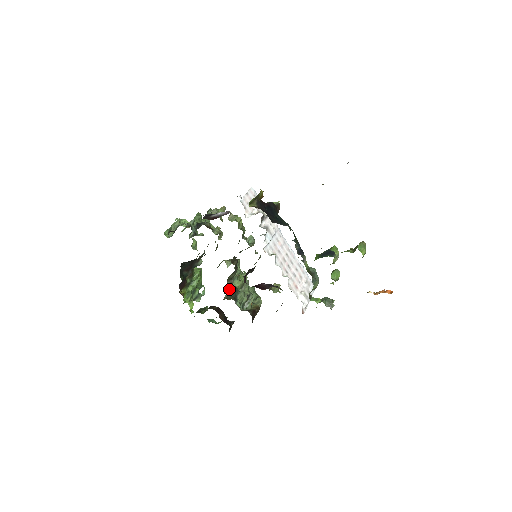
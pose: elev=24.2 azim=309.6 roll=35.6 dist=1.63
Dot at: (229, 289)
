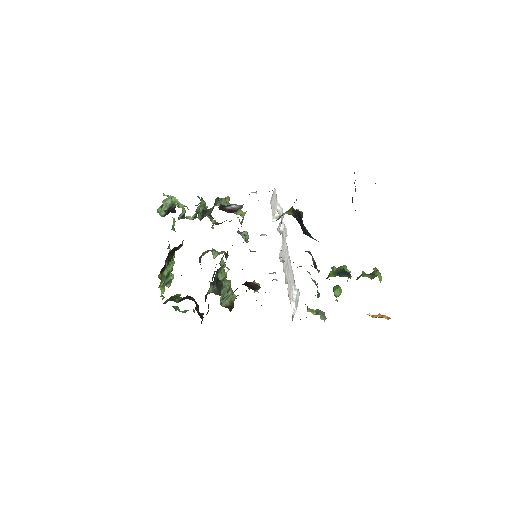
Dot at: (216, 283)
